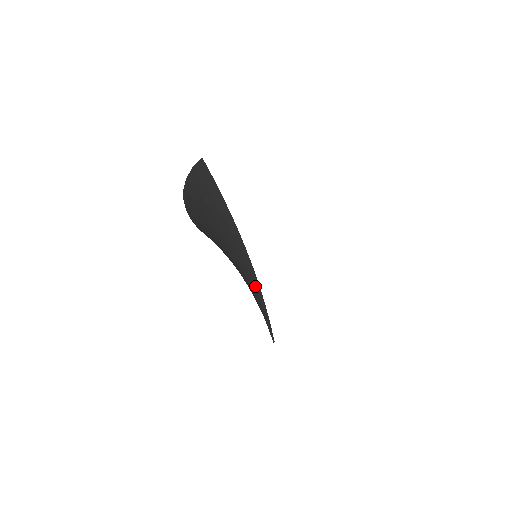
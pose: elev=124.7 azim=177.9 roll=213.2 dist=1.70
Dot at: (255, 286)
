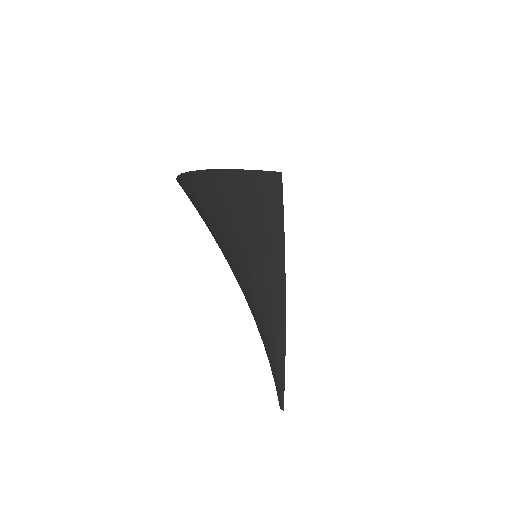
Dot at: (278, 346)
